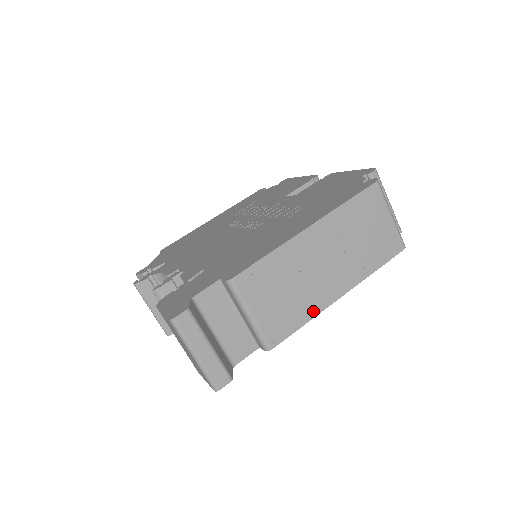
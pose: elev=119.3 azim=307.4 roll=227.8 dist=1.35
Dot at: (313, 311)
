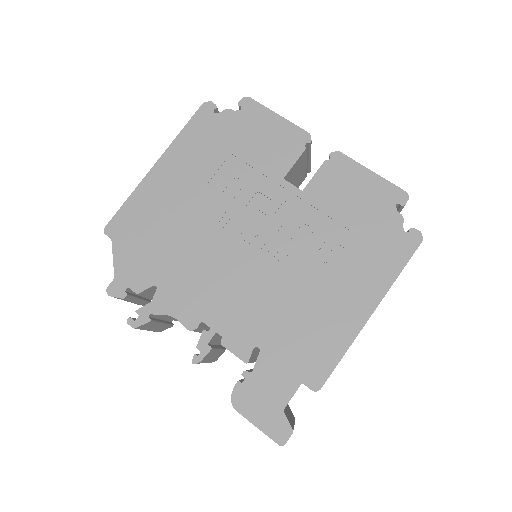
Dot at: occluded
